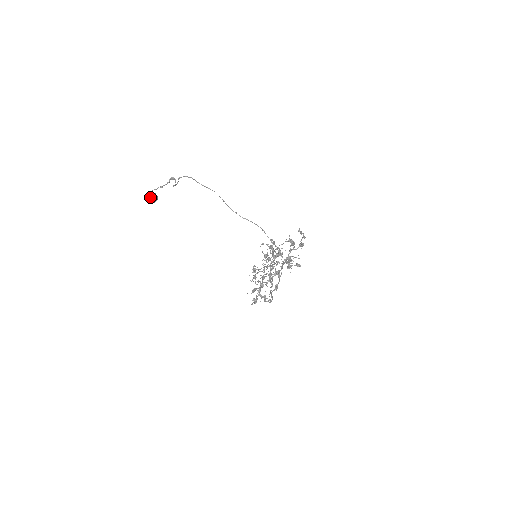
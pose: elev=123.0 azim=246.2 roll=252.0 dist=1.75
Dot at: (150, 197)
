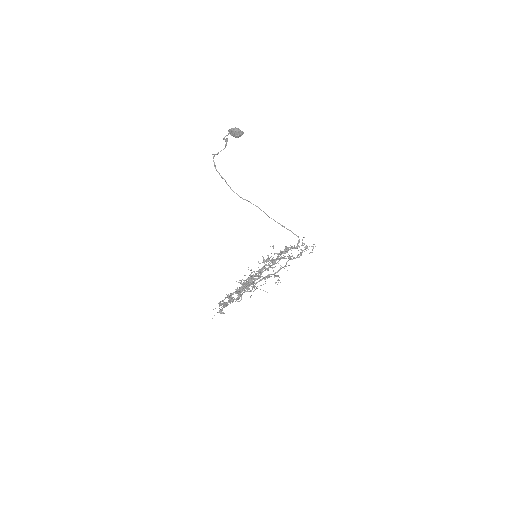
Dot at: (230, 134)
